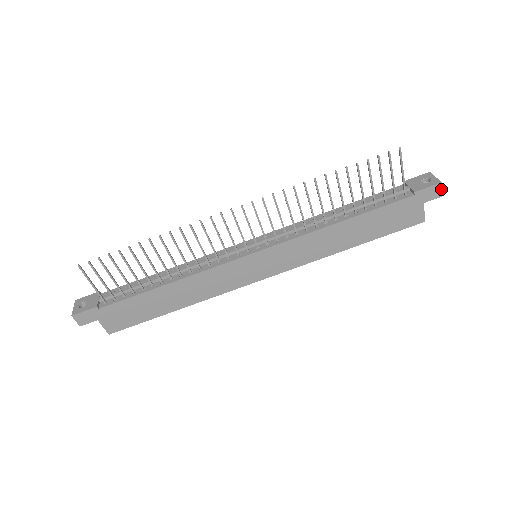
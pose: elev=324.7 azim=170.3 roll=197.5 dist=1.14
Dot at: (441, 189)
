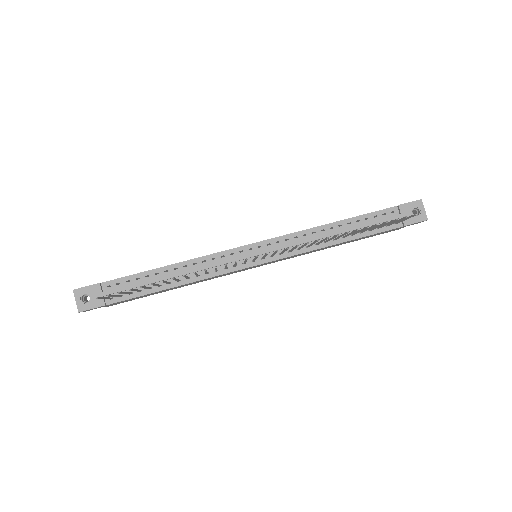
Dot at: occluded
